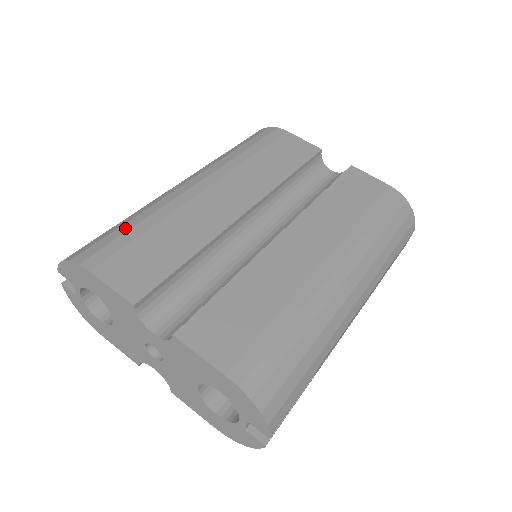
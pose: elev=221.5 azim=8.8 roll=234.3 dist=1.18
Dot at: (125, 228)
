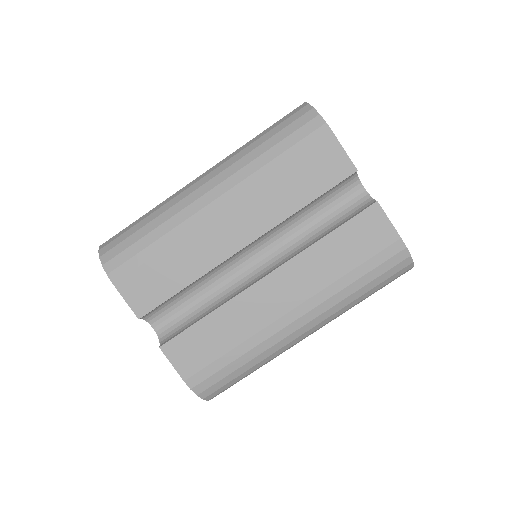
Dot at: (143, 244)
